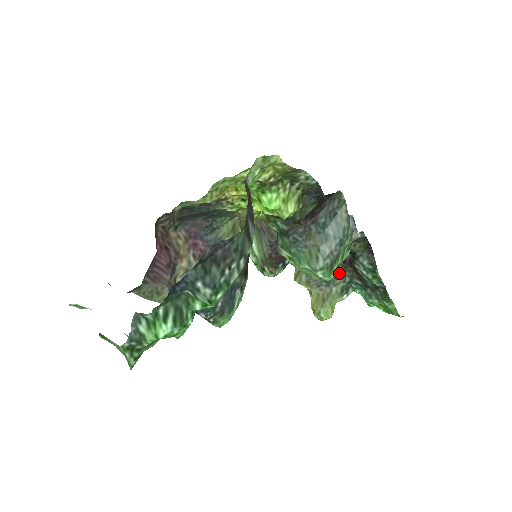
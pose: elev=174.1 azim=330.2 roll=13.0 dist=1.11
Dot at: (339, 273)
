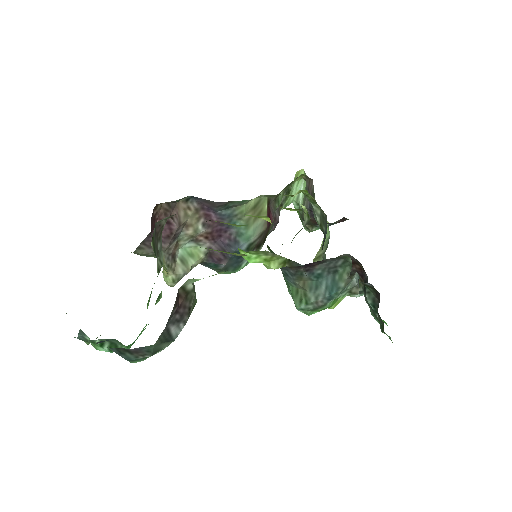
Dot at: occluded
